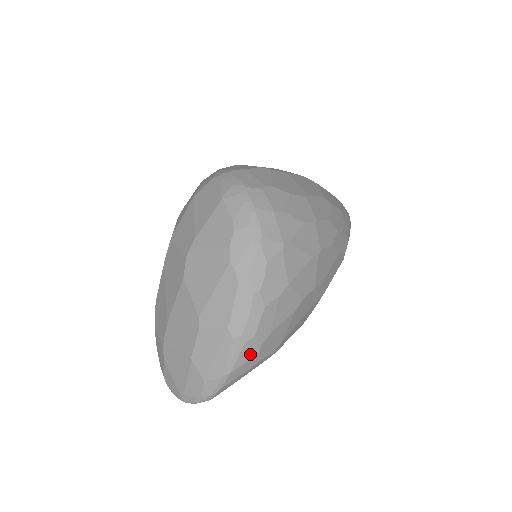
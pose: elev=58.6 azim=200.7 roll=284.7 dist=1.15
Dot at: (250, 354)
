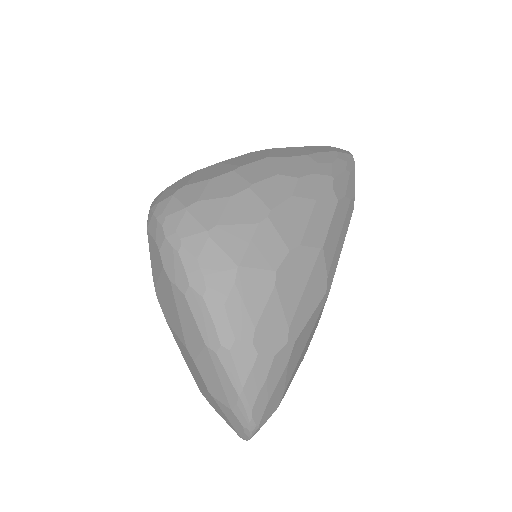
Dot at: (248, 359)
